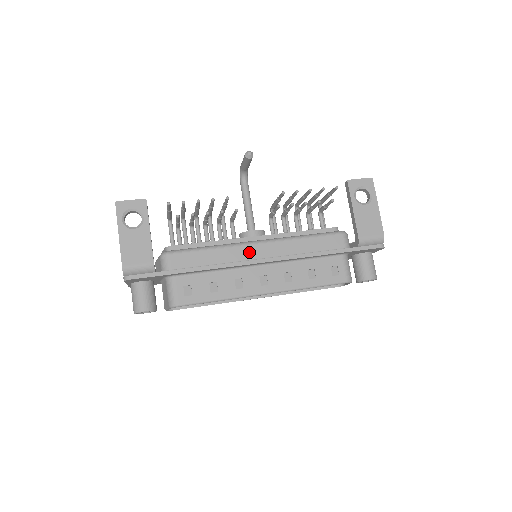
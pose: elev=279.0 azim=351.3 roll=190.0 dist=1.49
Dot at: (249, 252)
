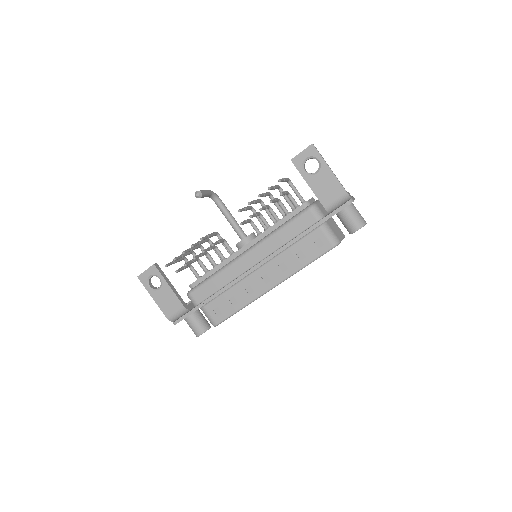
Dot at: (243, 264)
